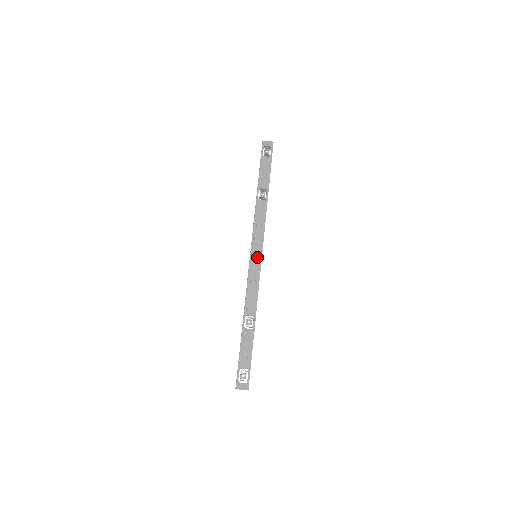
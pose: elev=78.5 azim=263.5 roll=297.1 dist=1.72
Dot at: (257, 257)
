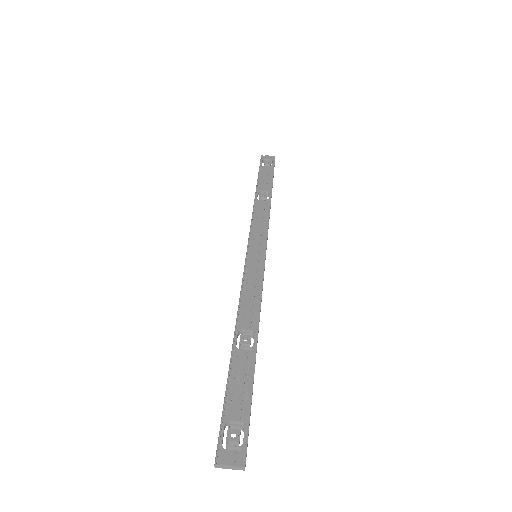
Dot at: (258, 255)
